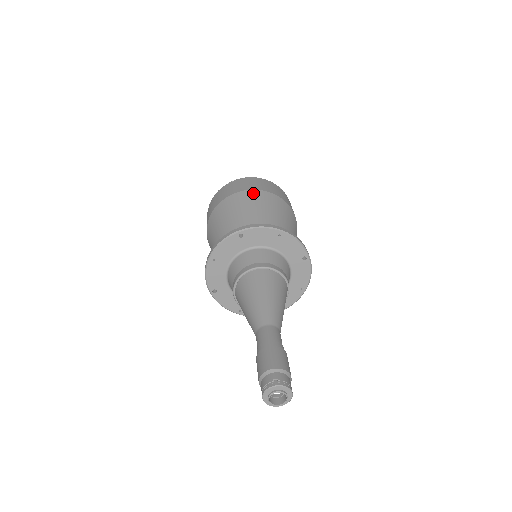
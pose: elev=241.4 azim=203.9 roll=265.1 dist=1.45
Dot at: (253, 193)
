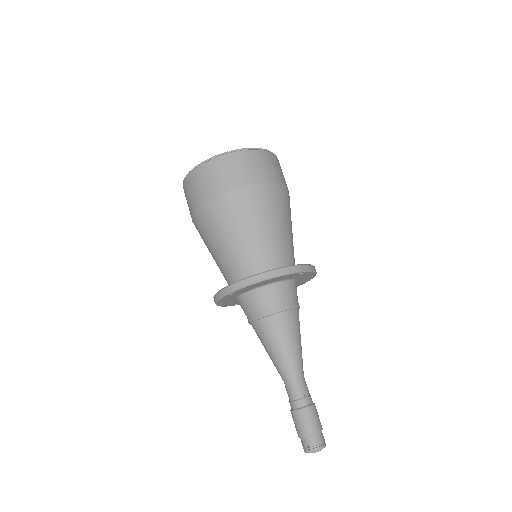
Dot at: (220, 203)
